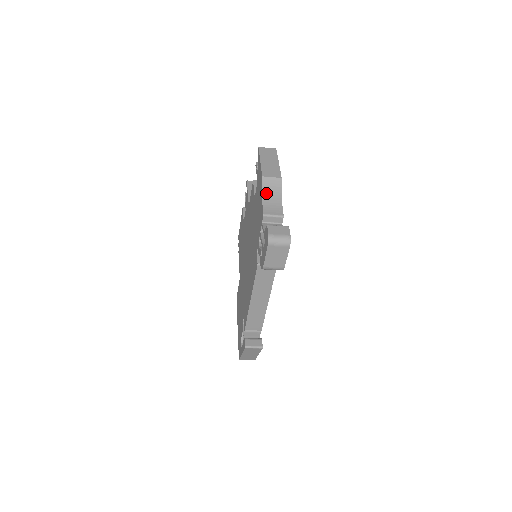
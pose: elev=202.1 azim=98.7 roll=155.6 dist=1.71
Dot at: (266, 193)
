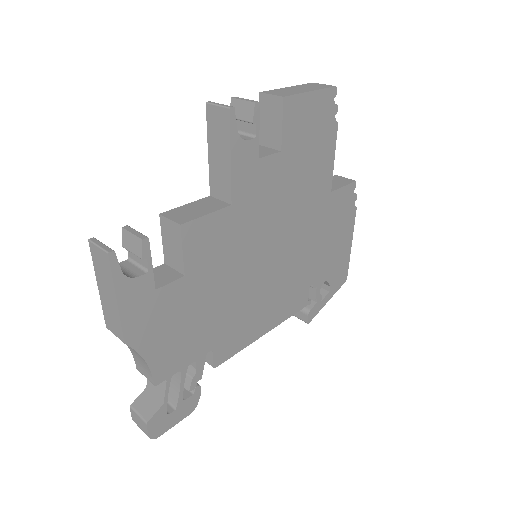
Dot at: occluded
